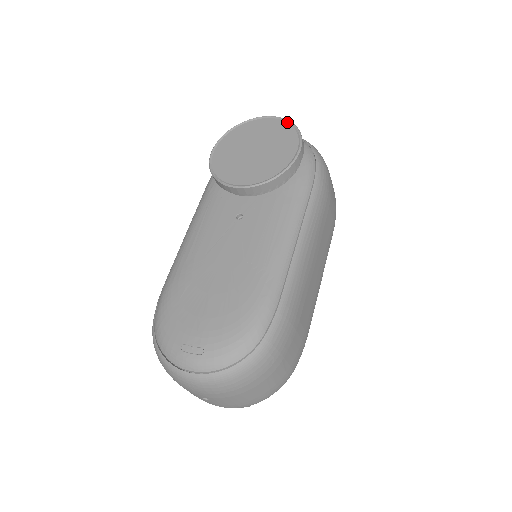
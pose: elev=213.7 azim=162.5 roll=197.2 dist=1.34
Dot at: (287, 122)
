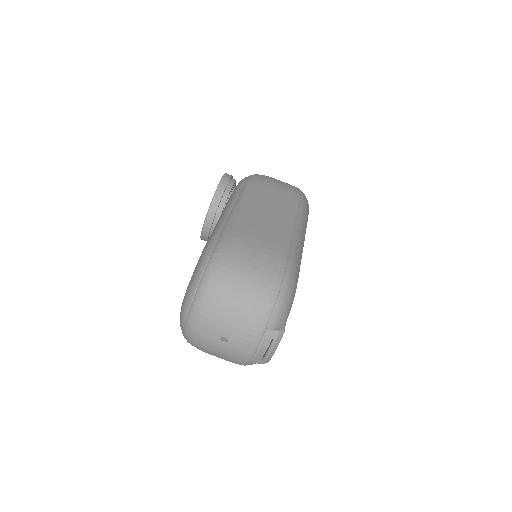
Dot at: occluded
